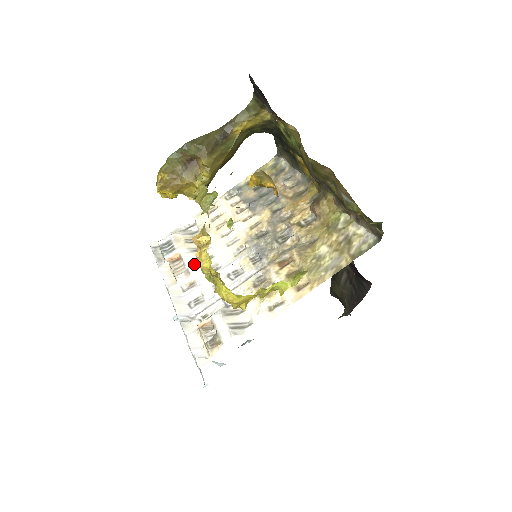
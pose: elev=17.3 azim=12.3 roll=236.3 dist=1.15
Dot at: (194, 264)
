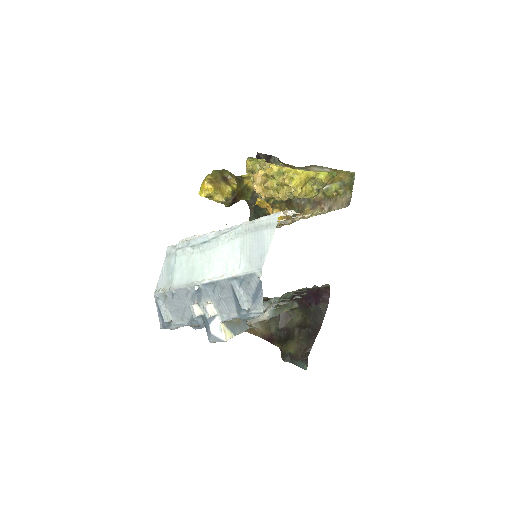
Dot at: (264, 172)
